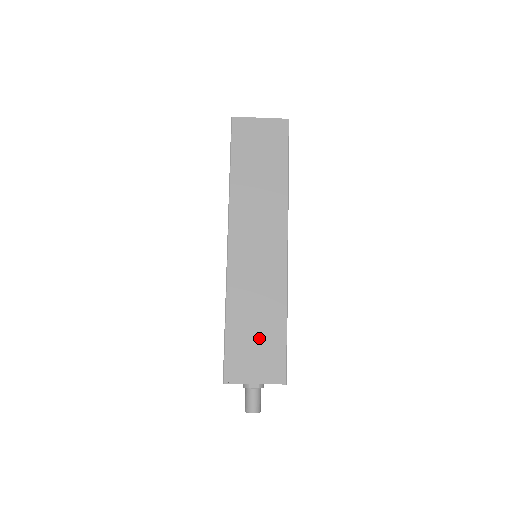
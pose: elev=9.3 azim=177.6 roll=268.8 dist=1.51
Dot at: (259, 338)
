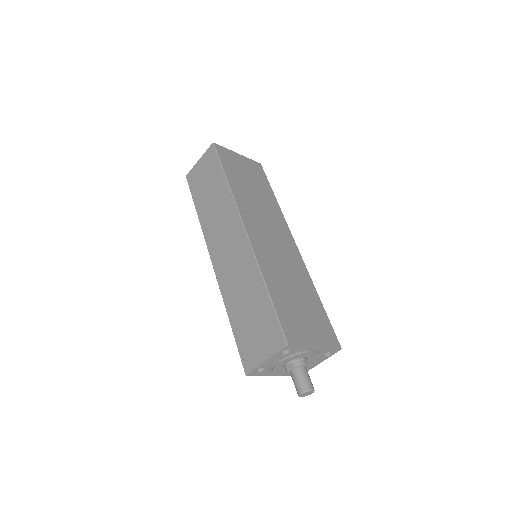
Dot at: (254, 318)
